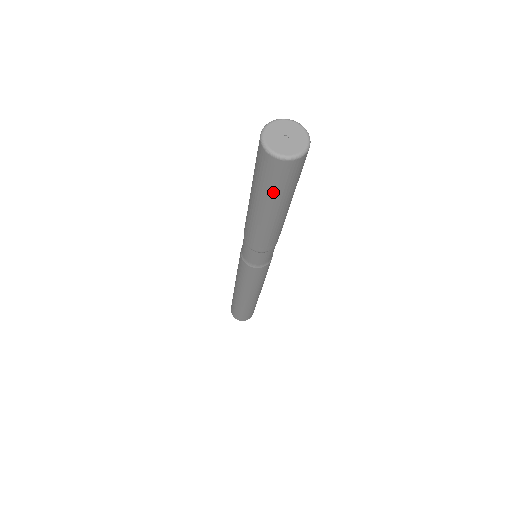
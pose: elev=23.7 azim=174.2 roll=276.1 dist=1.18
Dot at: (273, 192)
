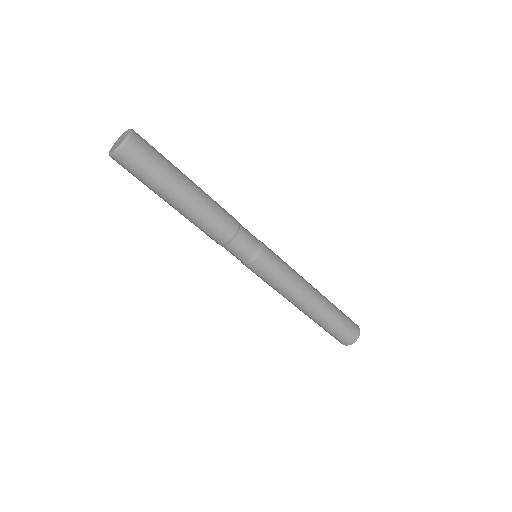
Dot at: (153, 177)
